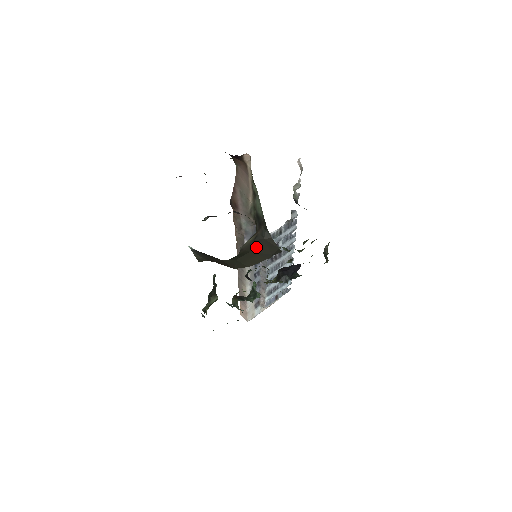
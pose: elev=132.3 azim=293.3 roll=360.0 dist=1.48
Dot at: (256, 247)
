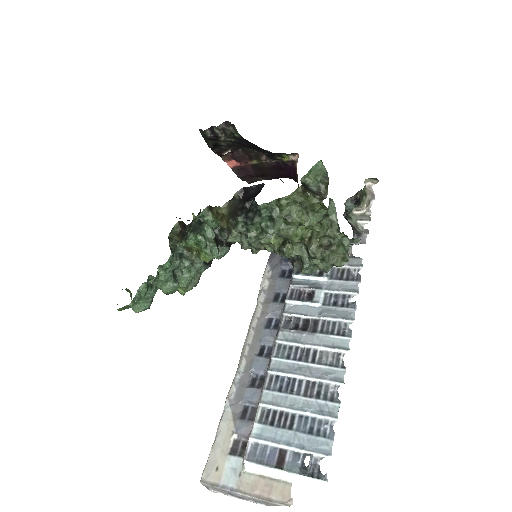
Dot at: occluded
